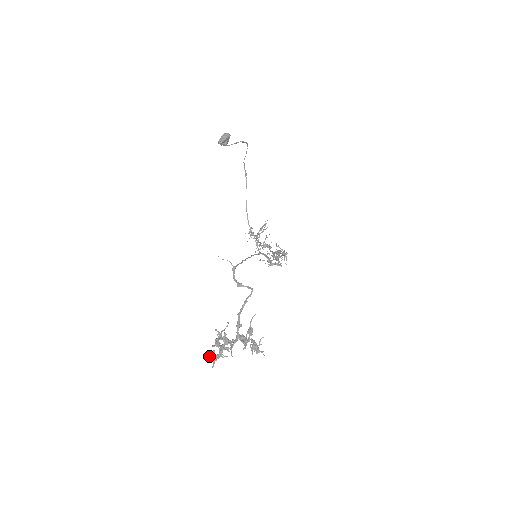
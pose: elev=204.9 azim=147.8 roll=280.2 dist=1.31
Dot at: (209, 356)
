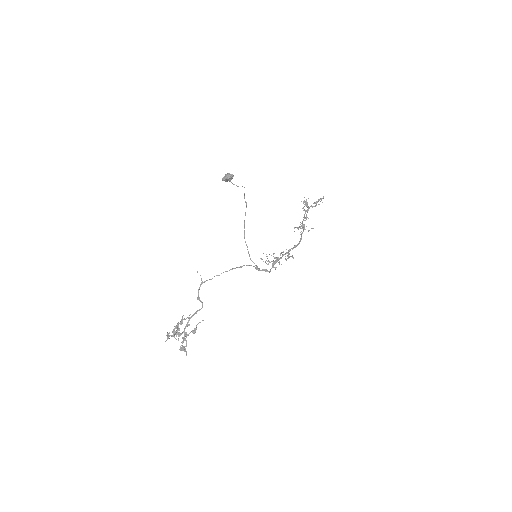
Dot at: (167, 334)
